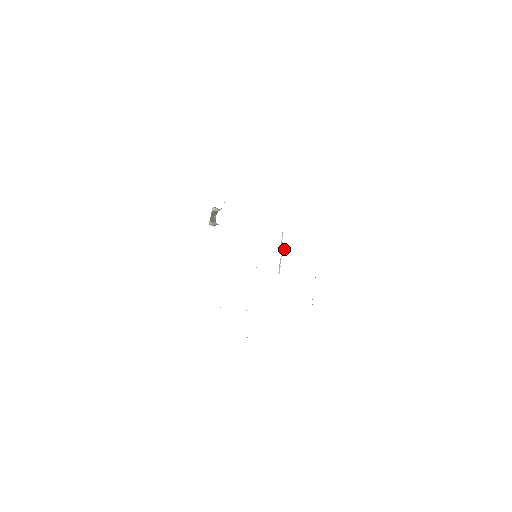
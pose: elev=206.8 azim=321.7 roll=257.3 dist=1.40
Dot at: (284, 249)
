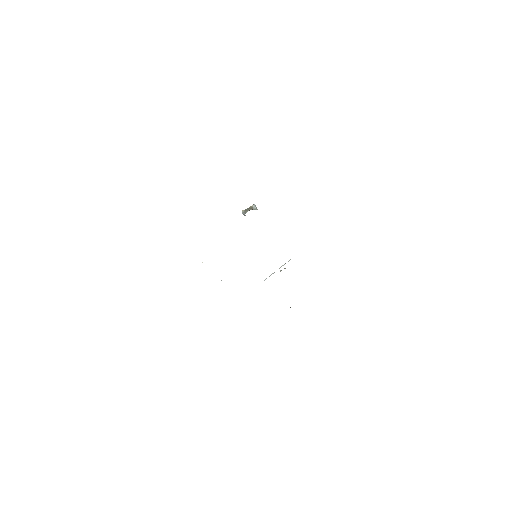
Dot at: occluded
